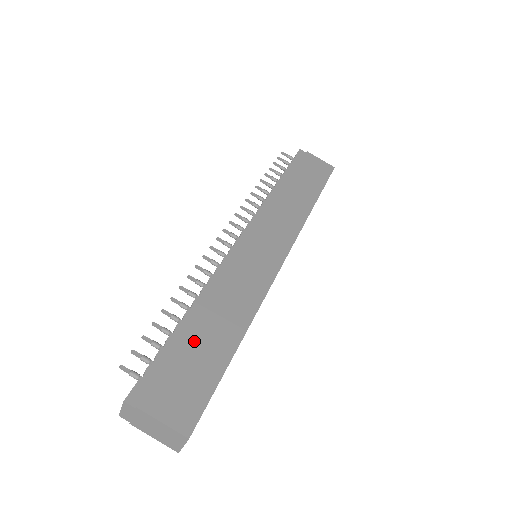
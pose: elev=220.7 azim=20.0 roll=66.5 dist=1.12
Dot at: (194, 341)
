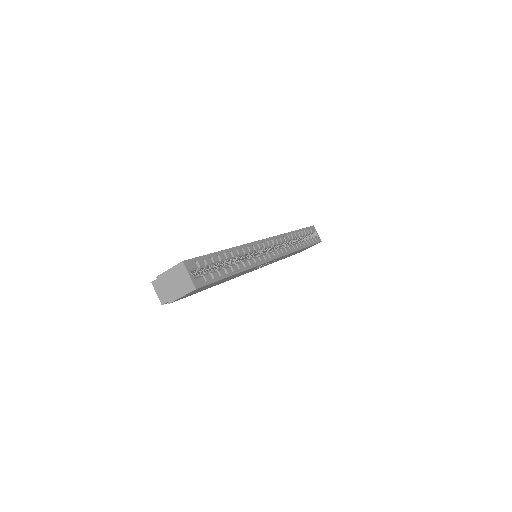
Dot at: occluded
